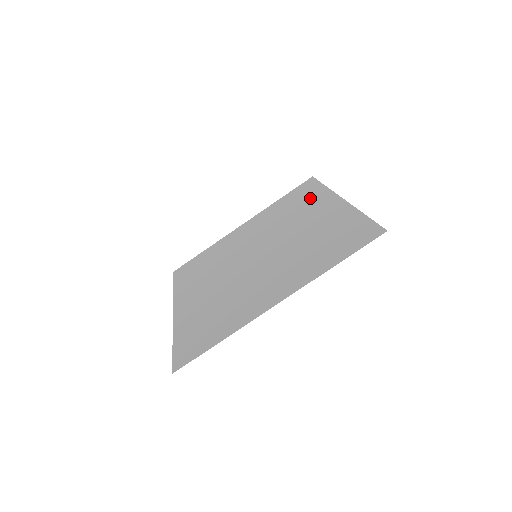
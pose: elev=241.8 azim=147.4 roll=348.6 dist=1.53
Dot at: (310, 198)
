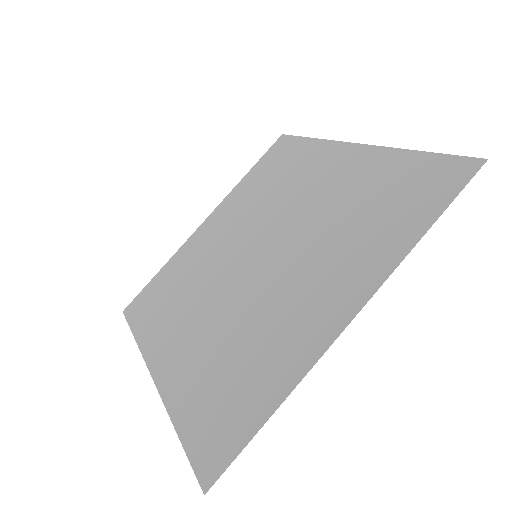
Dot at: (298, 159)
